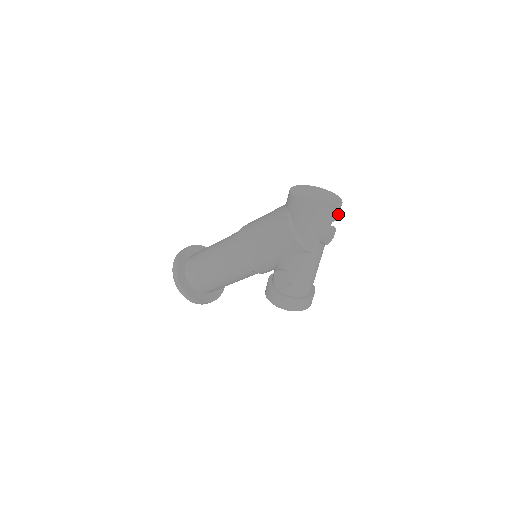
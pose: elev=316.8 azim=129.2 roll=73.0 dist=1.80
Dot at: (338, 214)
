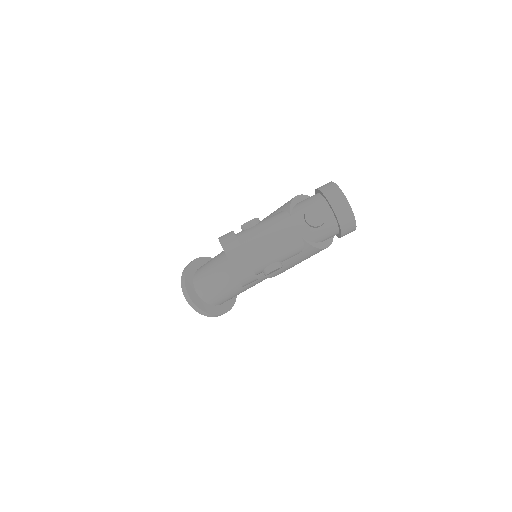
Dot at: (340, 210)
